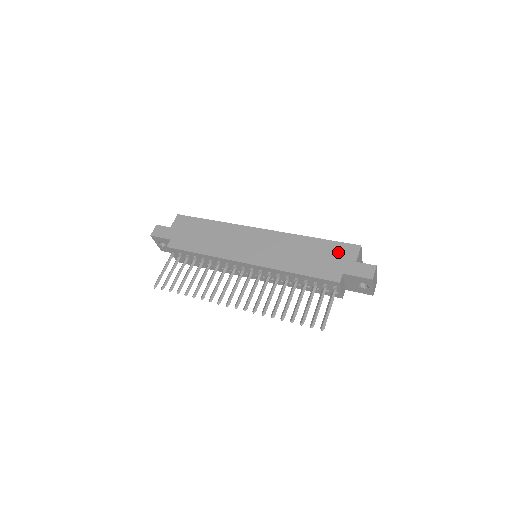
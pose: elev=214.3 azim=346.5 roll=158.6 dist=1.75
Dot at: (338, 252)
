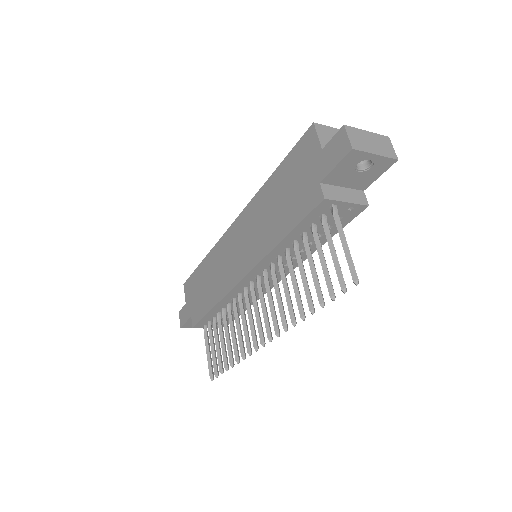
Dot at: (299, 162)
